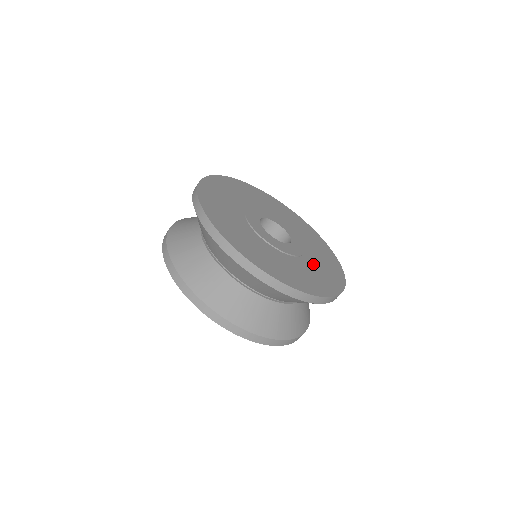
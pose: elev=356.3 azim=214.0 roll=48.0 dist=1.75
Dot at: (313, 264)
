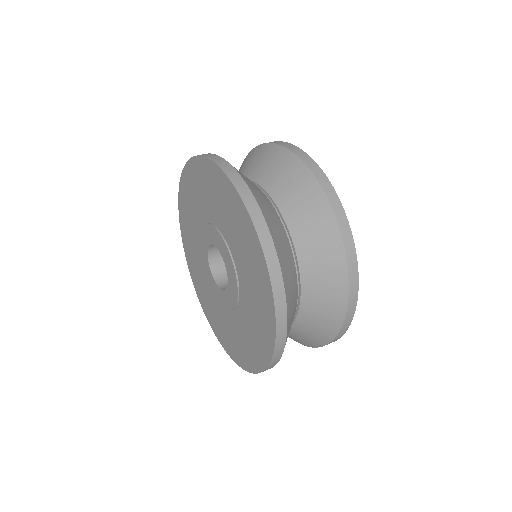
Dot at: occluded
